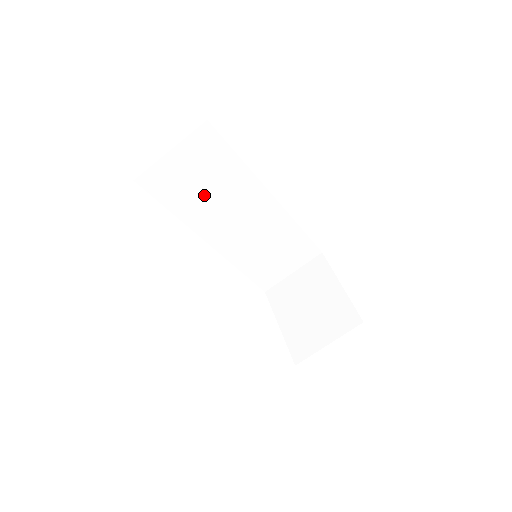
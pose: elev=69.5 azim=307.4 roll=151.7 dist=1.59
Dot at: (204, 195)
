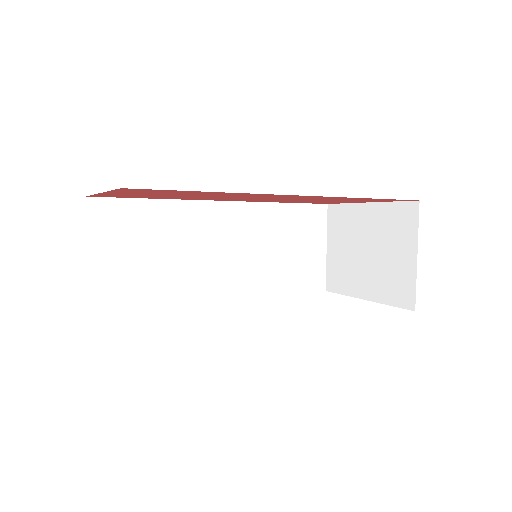
Dot at: (163, 262)
